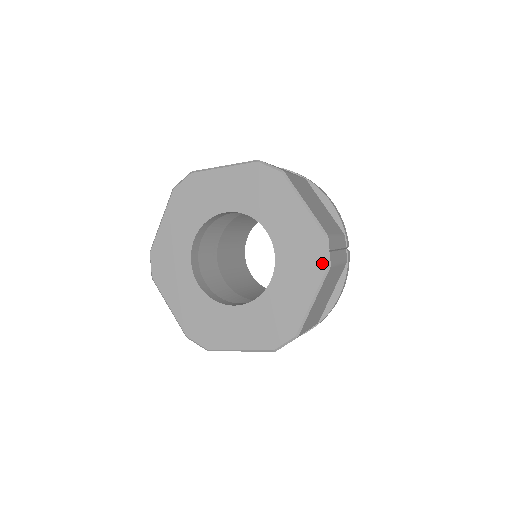
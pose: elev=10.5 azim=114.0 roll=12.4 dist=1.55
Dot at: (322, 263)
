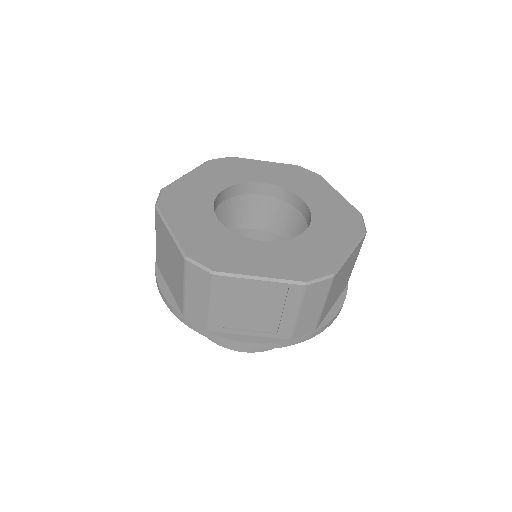
Dot at: (359, 228)
